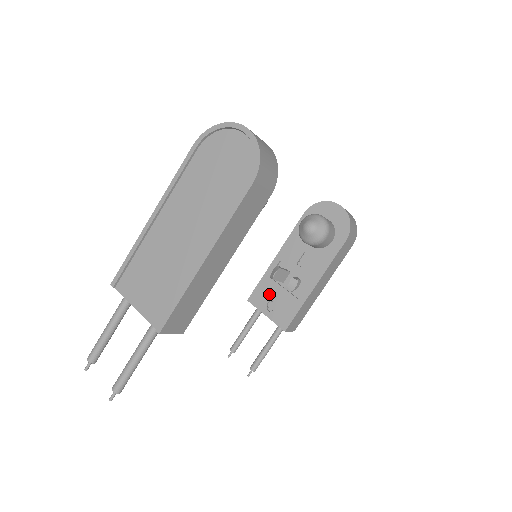
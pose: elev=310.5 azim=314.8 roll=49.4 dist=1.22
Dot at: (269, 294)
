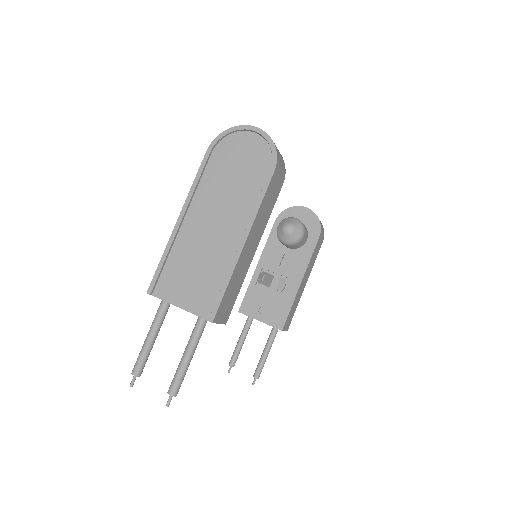
Dot at: (259, 300)
